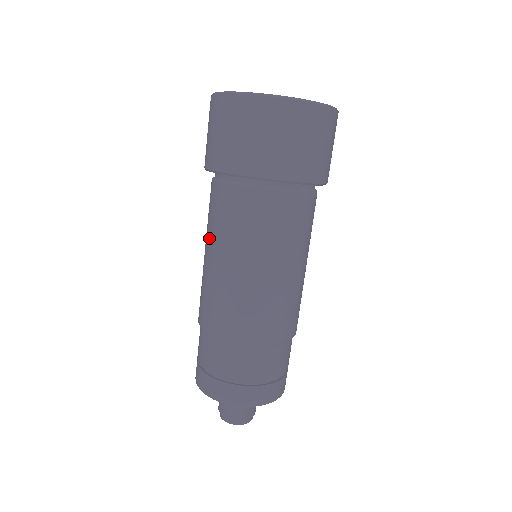
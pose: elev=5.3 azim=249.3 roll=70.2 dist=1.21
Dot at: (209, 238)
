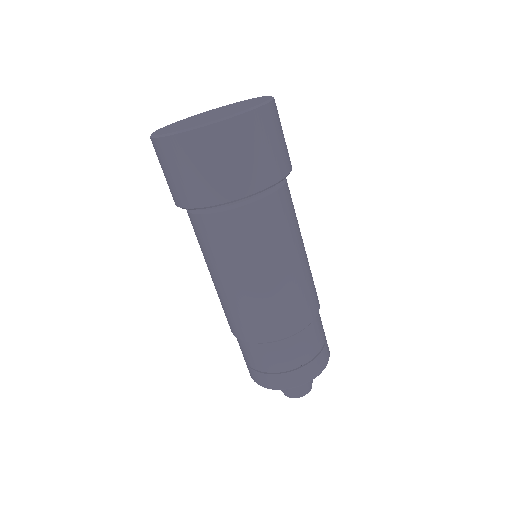
Dot at: (218, 266)
